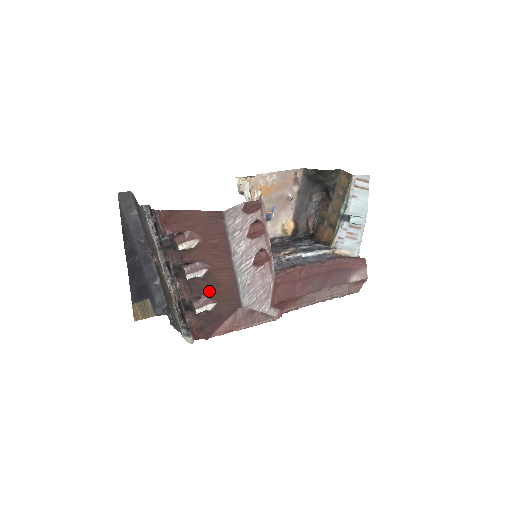
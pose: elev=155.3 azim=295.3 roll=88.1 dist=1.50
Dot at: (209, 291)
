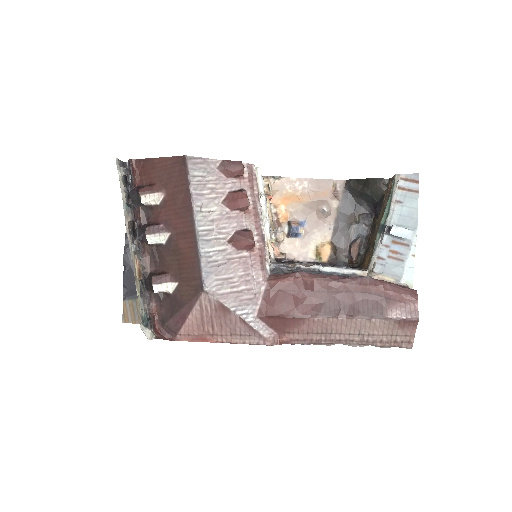
Dot at: (172, 265)
